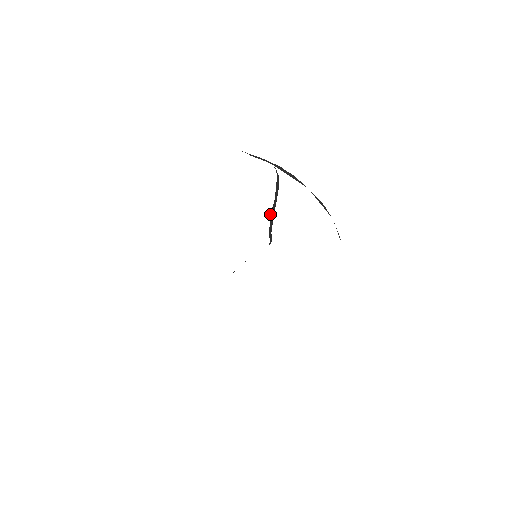
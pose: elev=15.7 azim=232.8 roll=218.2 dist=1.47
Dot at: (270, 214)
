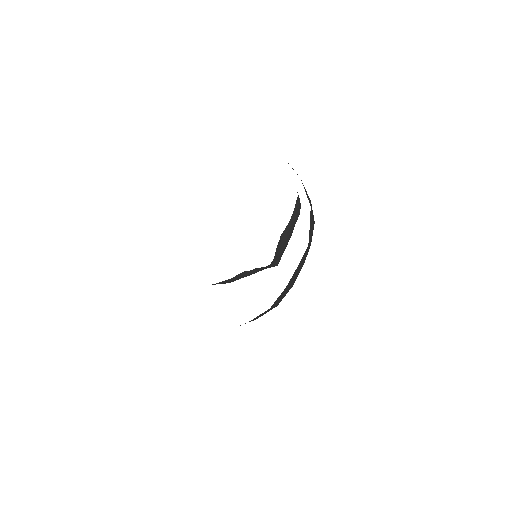
Dot at: occluded
